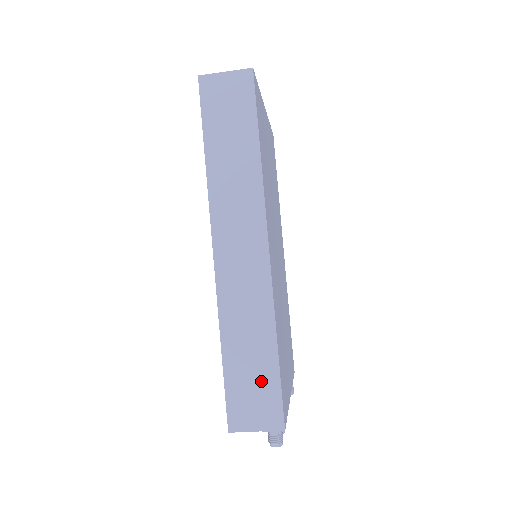
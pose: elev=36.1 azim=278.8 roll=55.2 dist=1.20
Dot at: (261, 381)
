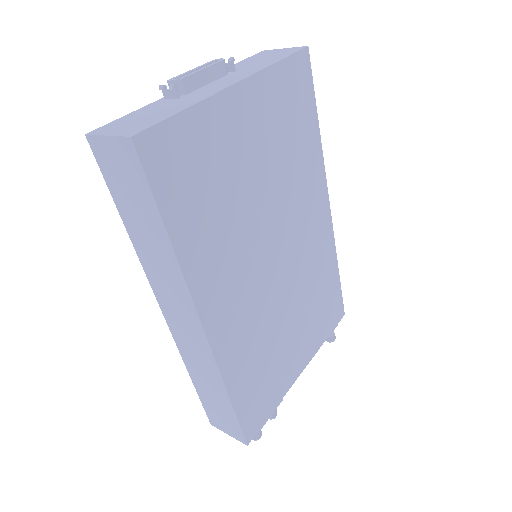
Dot at: (224, 412)
